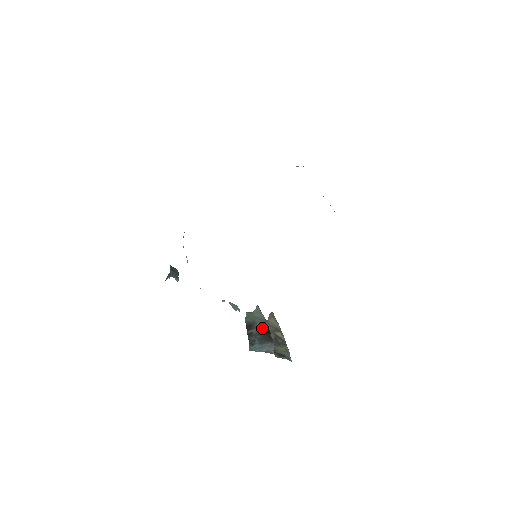
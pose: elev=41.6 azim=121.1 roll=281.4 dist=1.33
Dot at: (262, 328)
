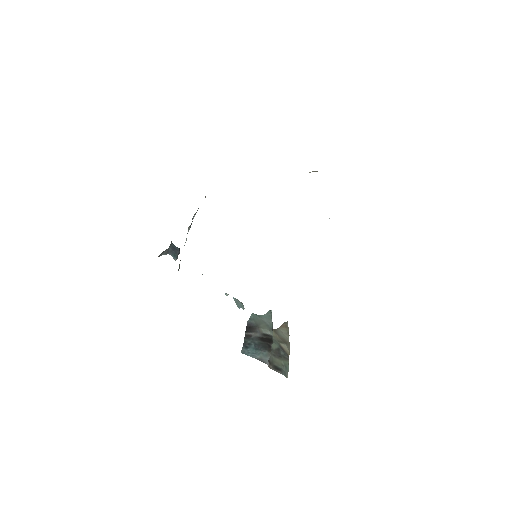
Dot at: (264, 334)
